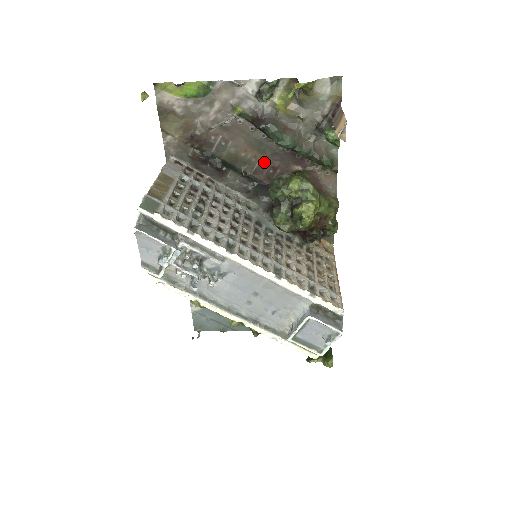
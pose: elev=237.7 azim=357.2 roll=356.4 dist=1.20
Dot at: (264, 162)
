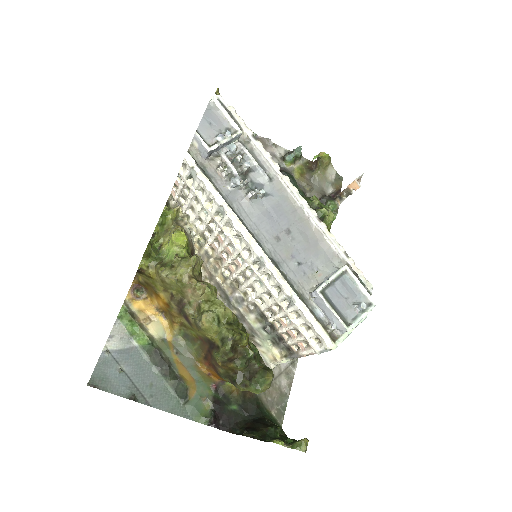
Dot at: occluded
